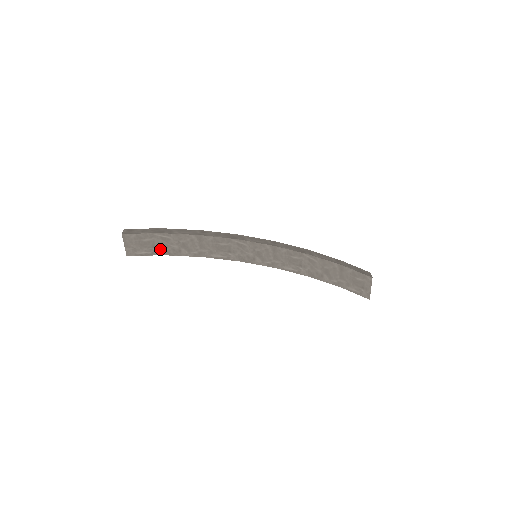
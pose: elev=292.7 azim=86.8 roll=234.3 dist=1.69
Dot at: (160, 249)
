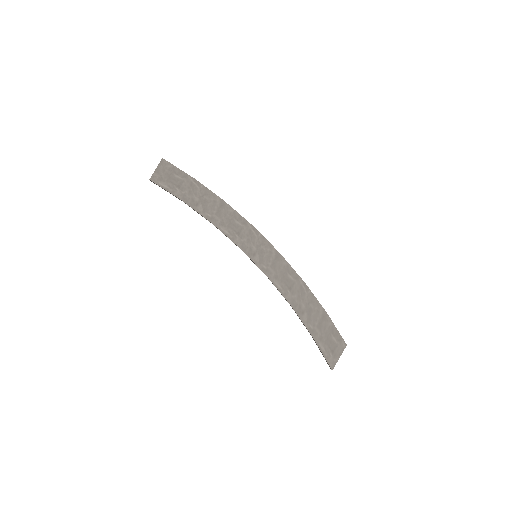
Dot at: (182, 192)
